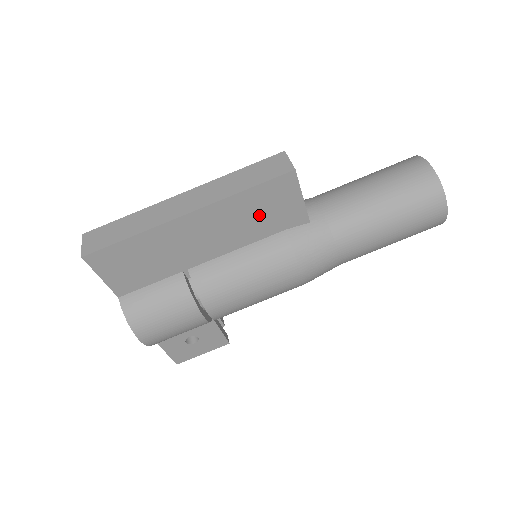
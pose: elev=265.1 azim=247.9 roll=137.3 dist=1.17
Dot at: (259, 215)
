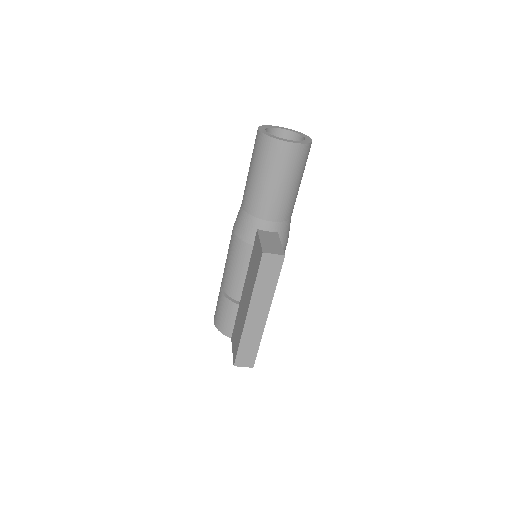
Dot at: occluded
